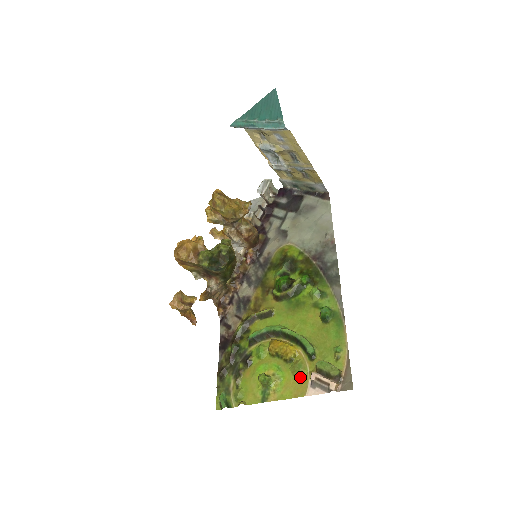
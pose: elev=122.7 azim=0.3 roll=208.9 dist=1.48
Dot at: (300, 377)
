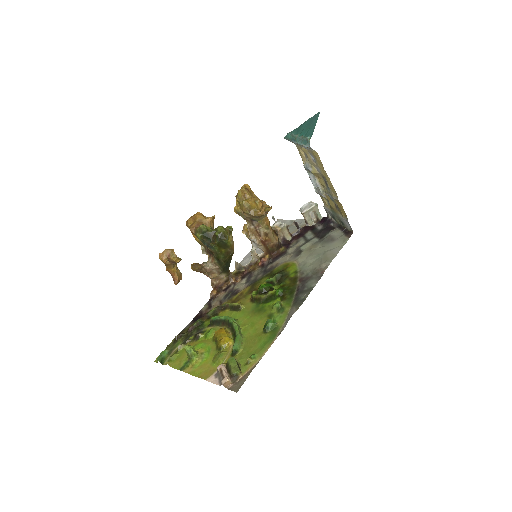
Dot at: (215, 364)
